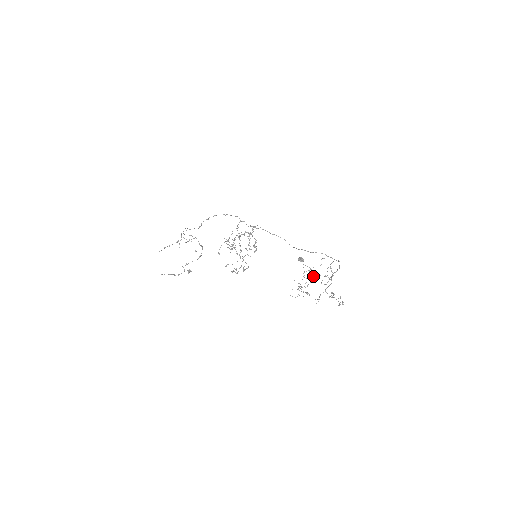
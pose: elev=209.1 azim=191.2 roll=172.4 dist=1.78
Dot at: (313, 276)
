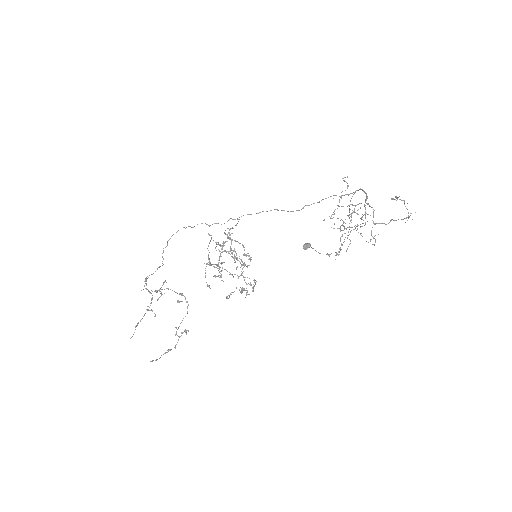
Dot at: occluded
